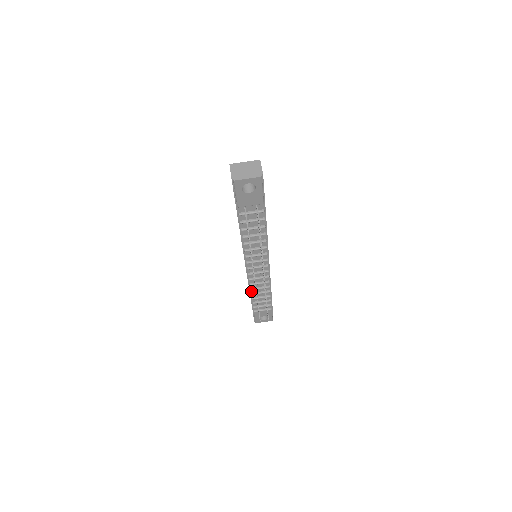
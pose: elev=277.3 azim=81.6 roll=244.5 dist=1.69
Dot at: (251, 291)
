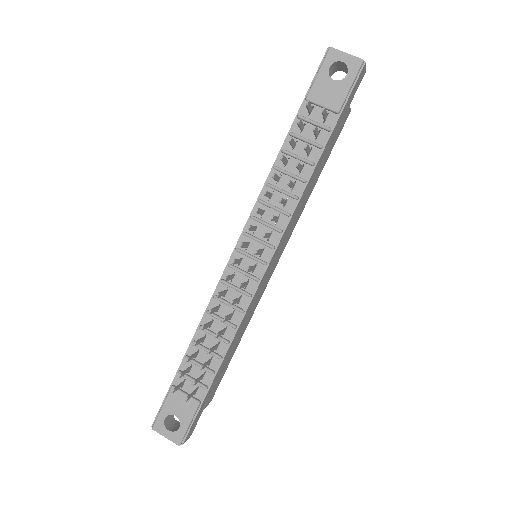
Dot at: (204, 320)
